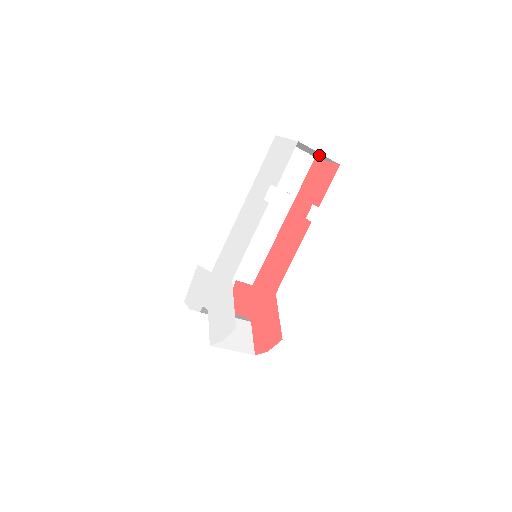
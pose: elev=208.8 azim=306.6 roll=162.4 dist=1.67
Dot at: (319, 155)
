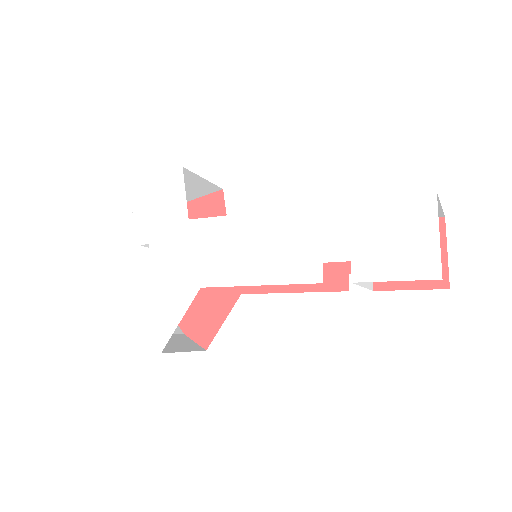
Dot at: occluded
